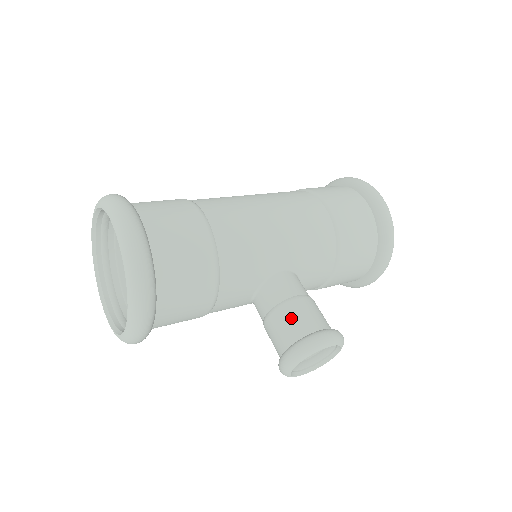
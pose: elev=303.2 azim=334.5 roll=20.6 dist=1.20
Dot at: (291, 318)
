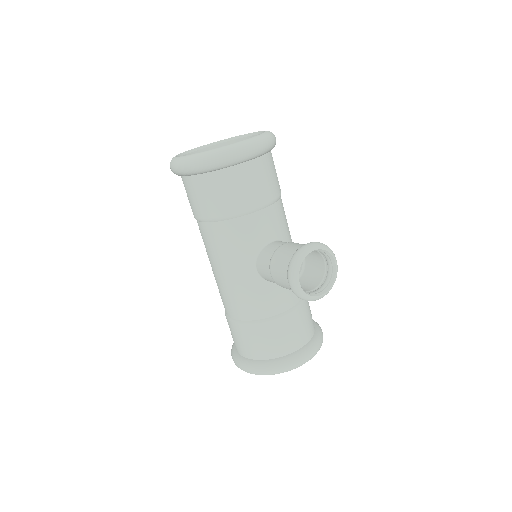
Dot at: occluded
